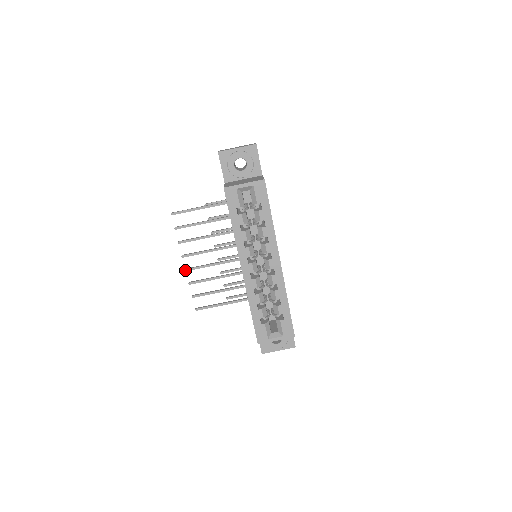
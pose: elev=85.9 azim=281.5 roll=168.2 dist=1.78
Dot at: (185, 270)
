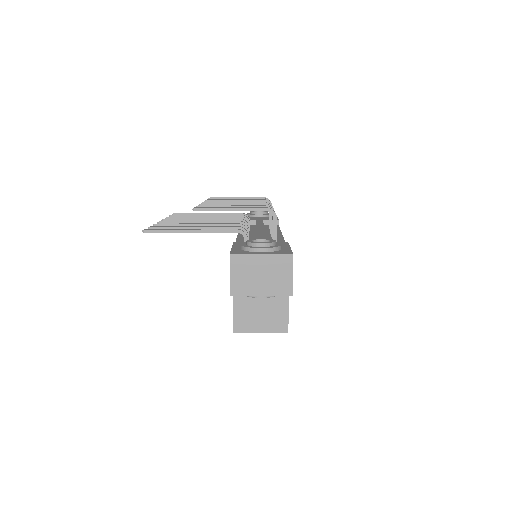
Dot at: occluded
